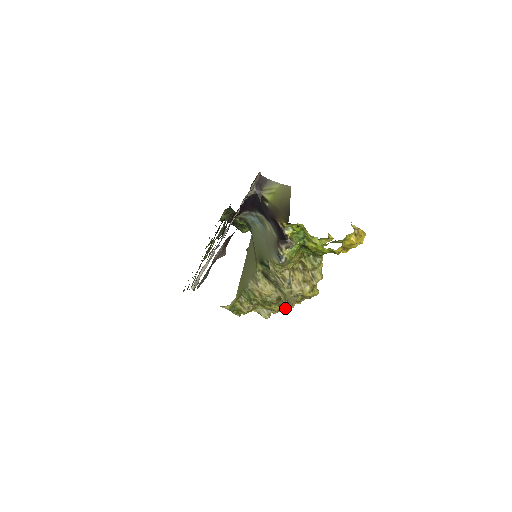
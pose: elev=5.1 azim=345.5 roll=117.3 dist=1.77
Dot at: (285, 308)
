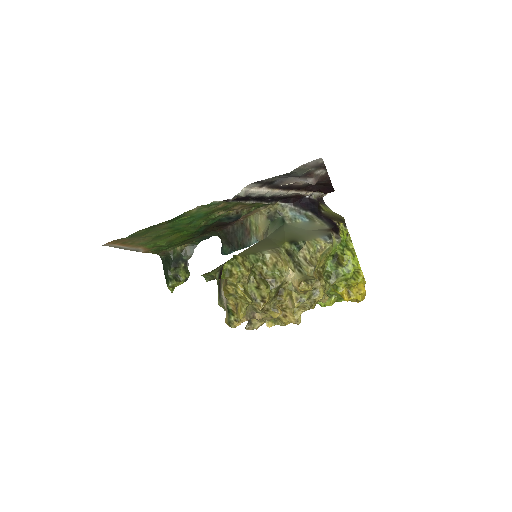
Dot at: (306, 282)
